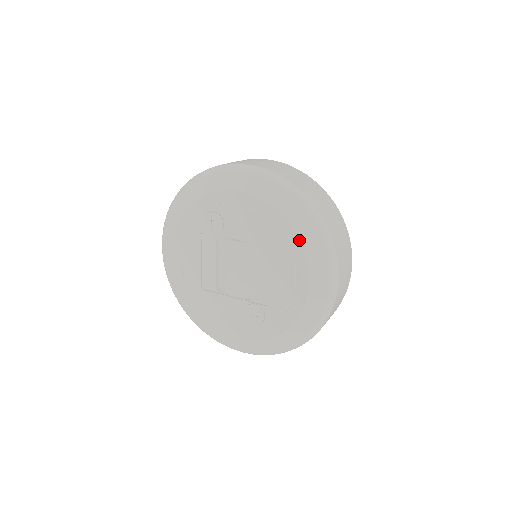
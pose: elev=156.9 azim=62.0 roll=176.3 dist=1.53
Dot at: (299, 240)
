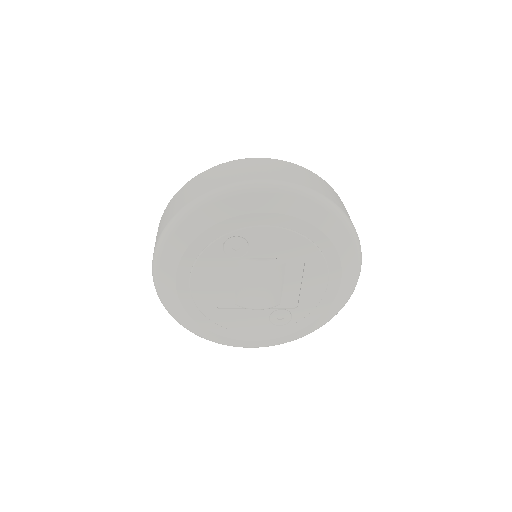
Dot at: (335, 249)
